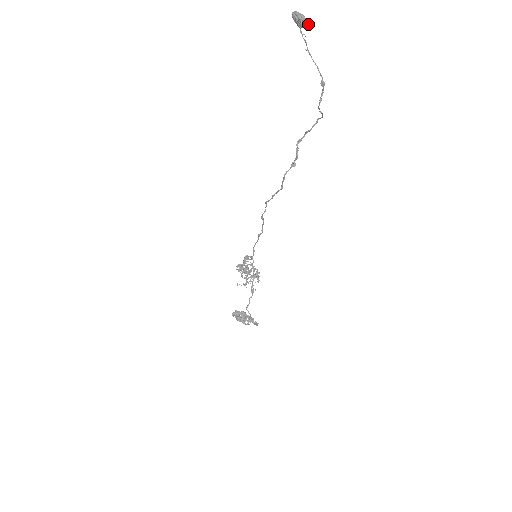
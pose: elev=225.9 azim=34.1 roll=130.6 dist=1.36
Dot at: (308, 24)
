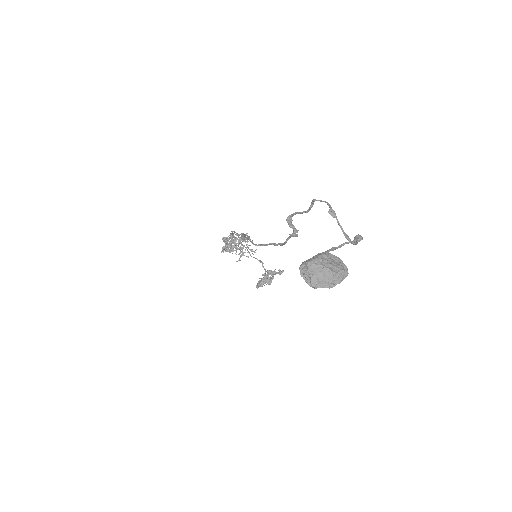
Dot at: (347, 273)
